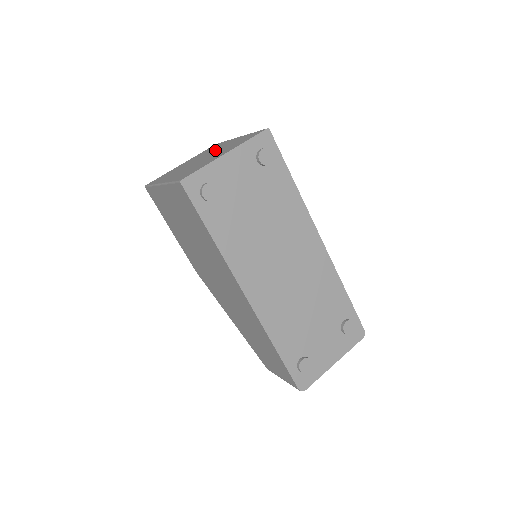
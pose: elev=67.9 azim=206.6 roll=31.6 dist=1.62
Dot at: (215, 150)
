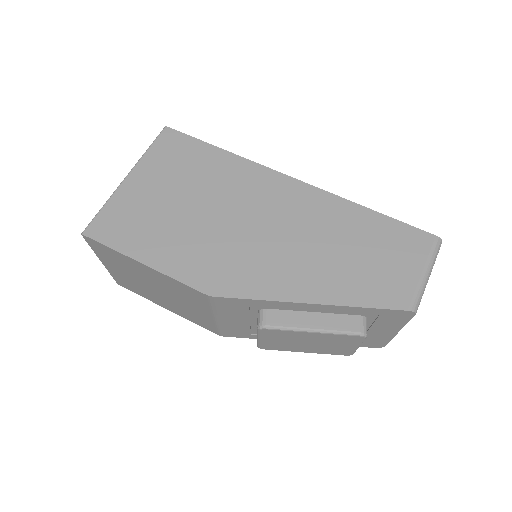
Dot at: occluded
